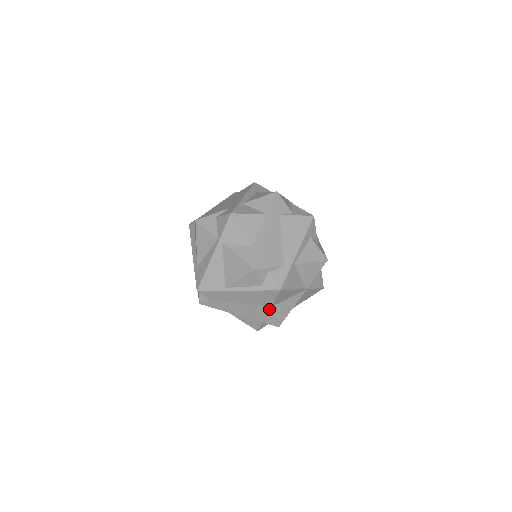
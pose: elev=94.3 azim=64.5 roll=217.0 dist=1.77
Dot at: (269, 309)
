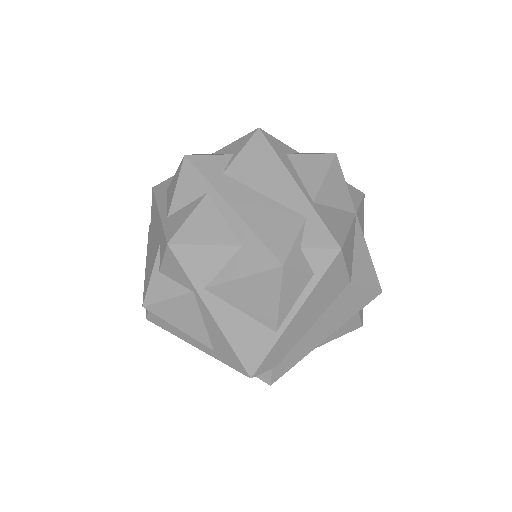
Dot at: (351, 288)
